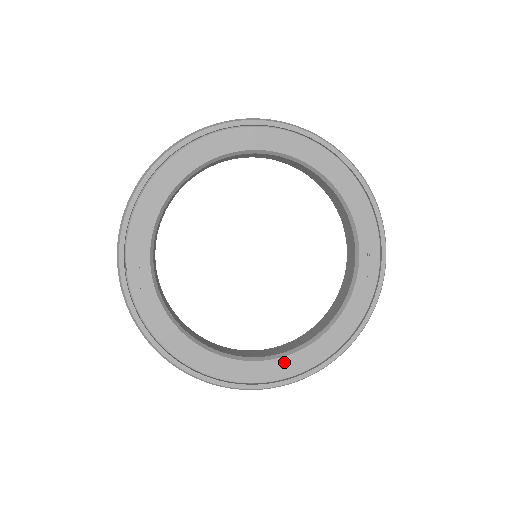
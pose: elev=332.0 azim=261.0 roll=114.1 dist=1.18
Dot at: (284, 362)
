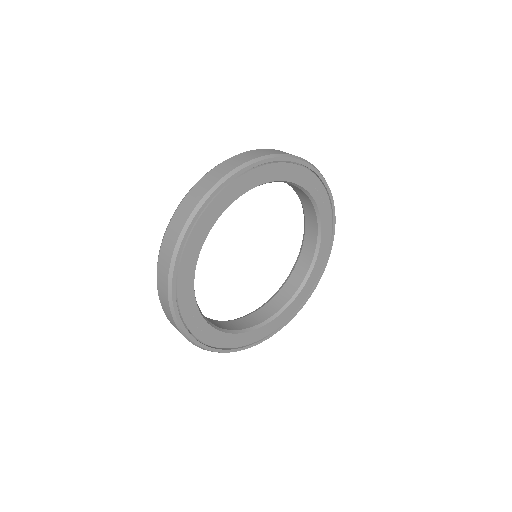
Dot at: (299, 298)
